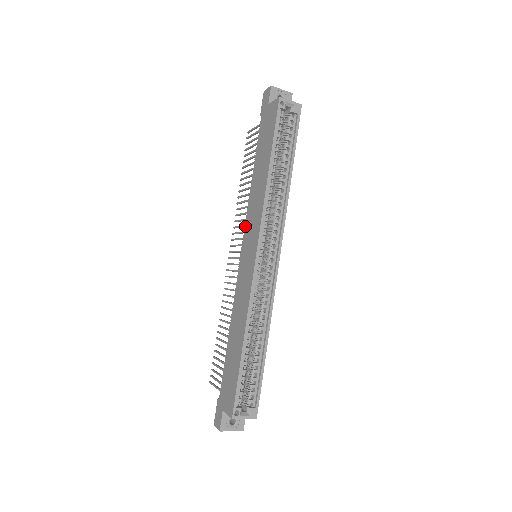
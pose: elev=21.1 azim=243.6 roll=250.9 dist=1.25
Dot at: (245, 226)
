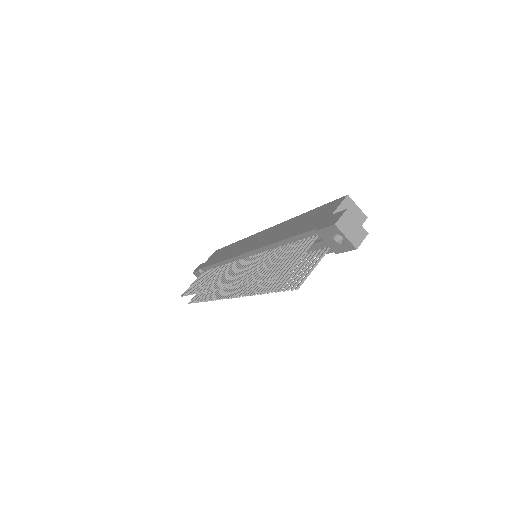
Dot at: (233, 256)
